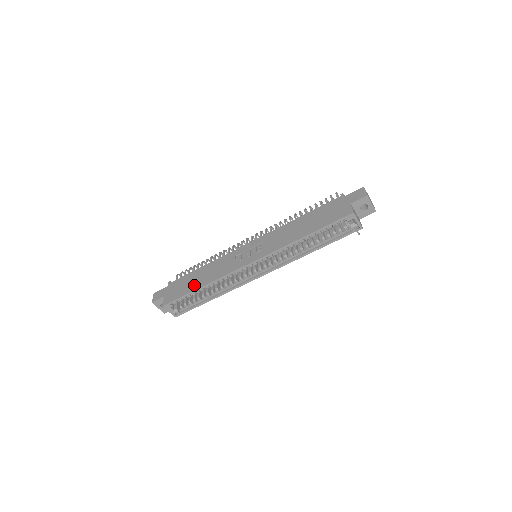
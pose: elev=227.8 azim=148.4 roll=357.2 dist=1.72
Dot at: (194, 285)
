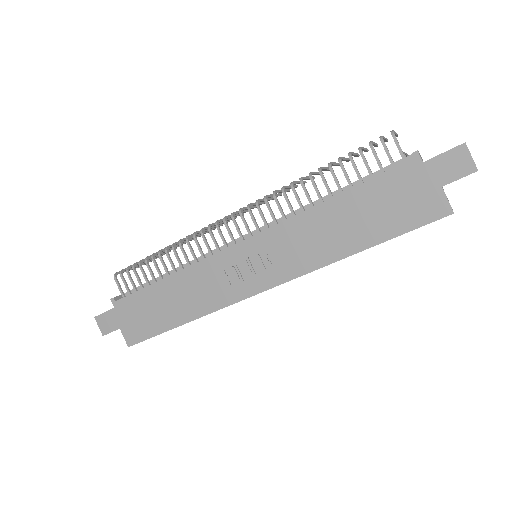
Dot at: (168, 318)
